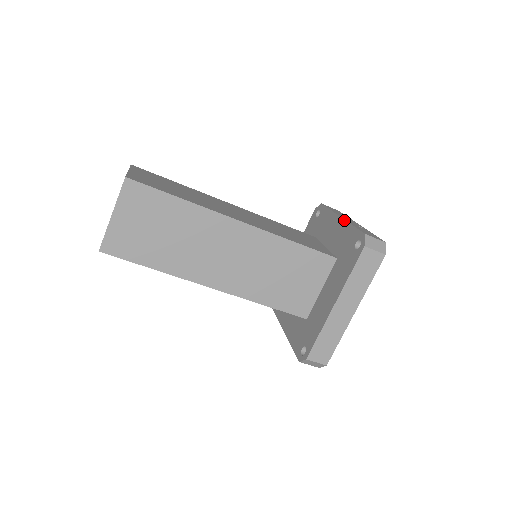
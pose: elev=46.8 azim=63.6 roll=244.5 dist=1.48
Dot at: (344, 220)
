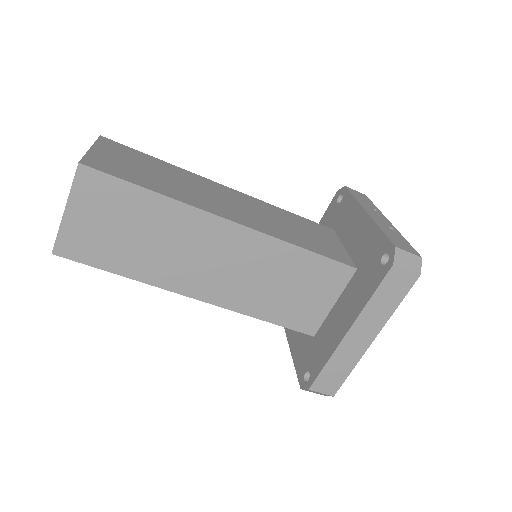
Dot at: (370, 218)
